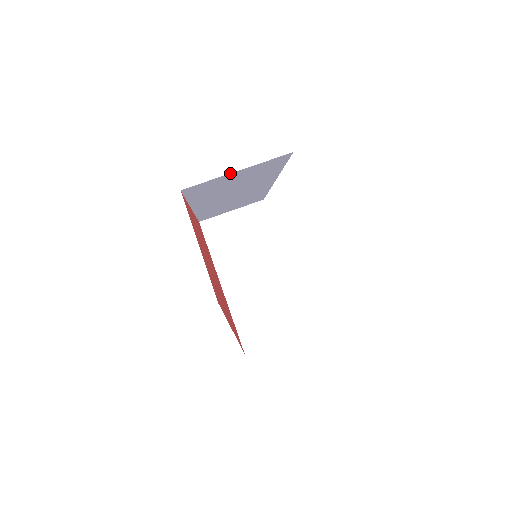
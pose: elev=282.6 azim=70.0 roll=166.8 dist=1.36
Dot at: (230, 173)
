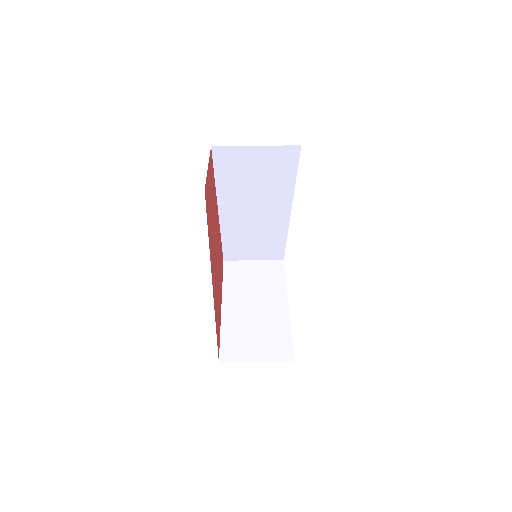
Dot at: (250, 146)
